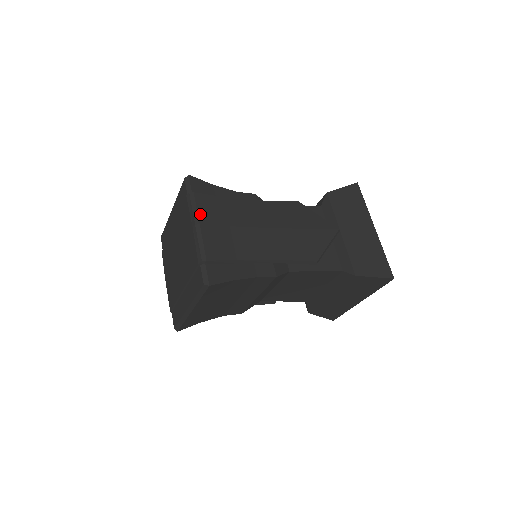
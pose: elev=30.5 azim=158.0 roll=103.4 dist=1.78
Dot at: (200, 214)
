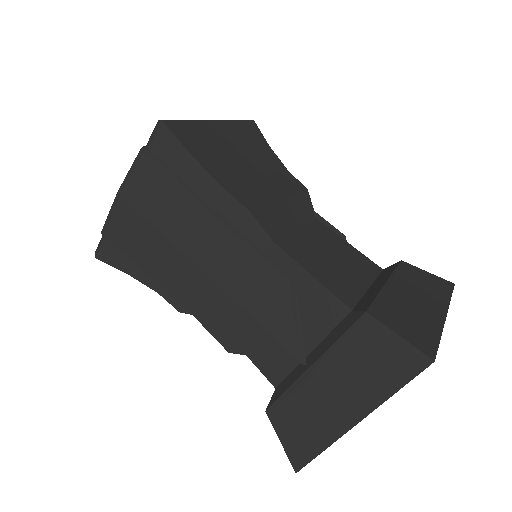
Dot at: (129, 185)
